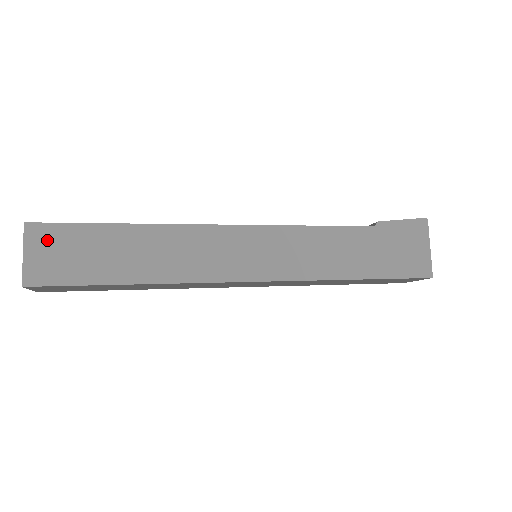
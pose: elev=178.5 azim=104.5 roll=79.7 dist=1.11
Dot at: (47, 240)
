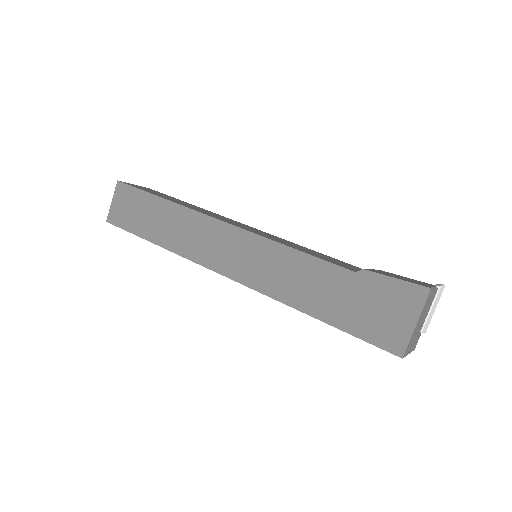
Dot at: (124, 196)
